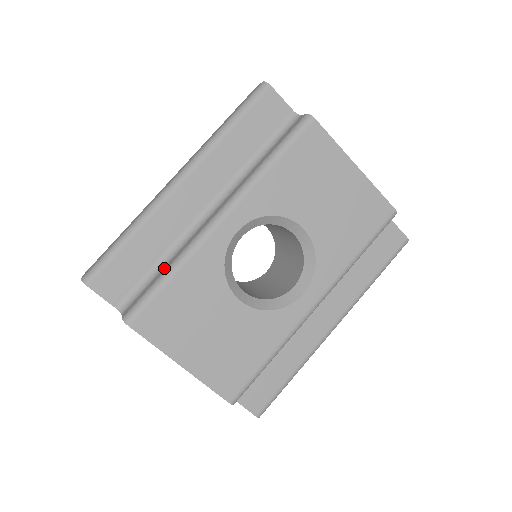
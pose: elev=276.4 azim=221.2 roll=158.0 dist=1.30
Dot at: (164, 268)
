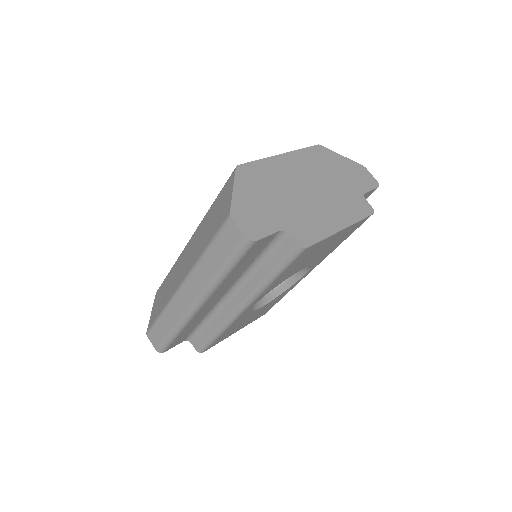
Dot at: (209, 327)
